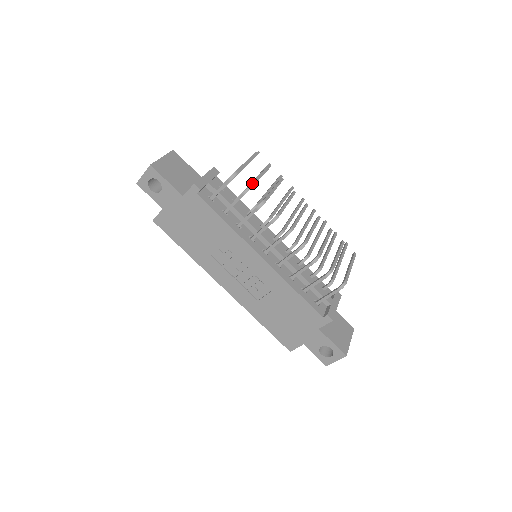
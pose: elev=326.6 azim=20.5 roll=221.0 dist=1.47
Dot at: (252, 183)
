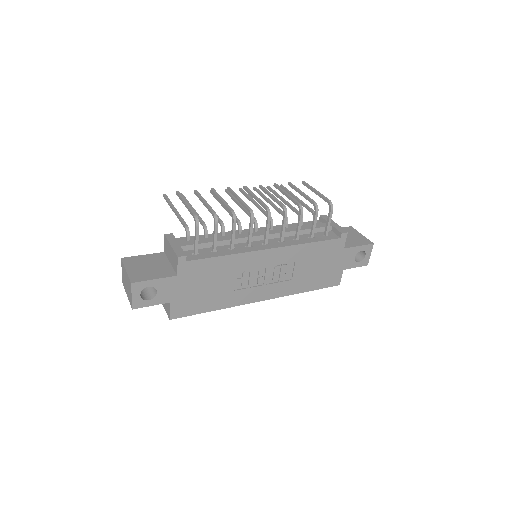
Dot at: (211, 210)
